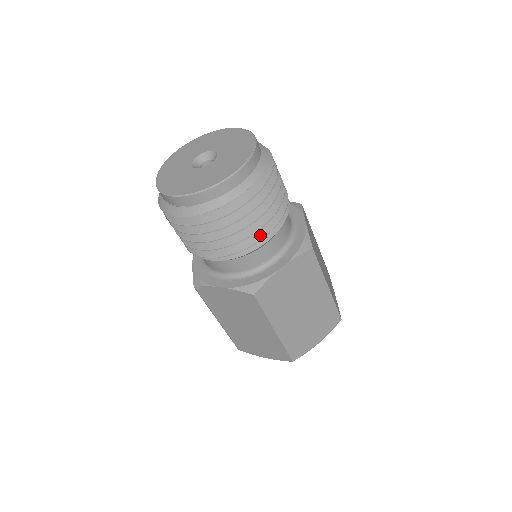
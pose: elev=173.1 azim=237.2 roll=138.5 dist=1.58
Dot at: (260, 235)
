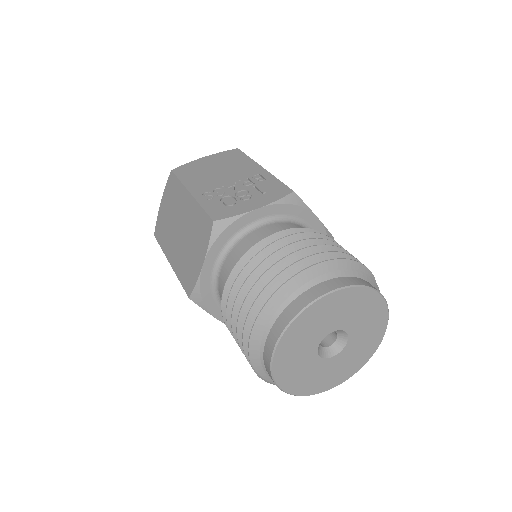
Dot at: occluded
